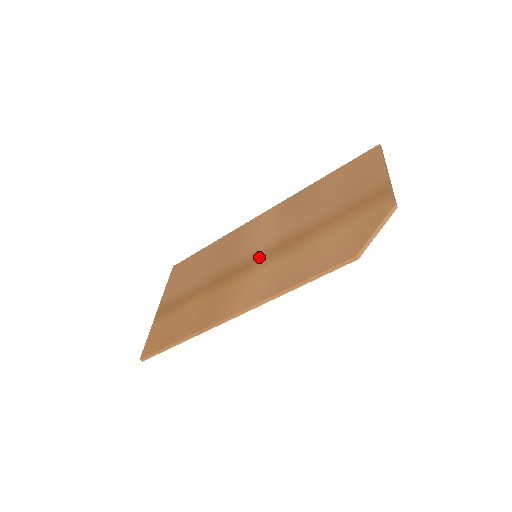
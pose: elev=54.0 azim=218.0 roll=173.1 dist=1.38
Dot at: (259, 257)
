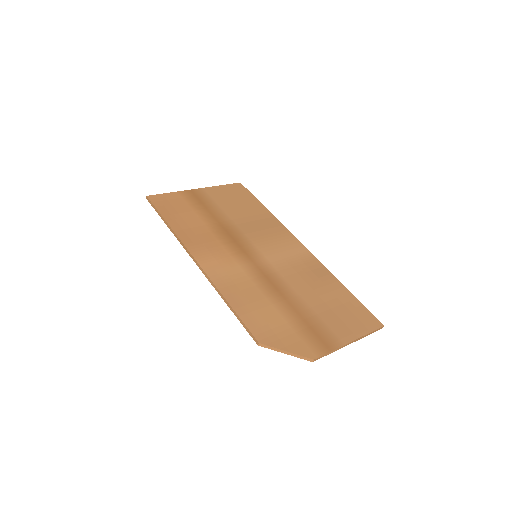
Dot at: (254, 260)
